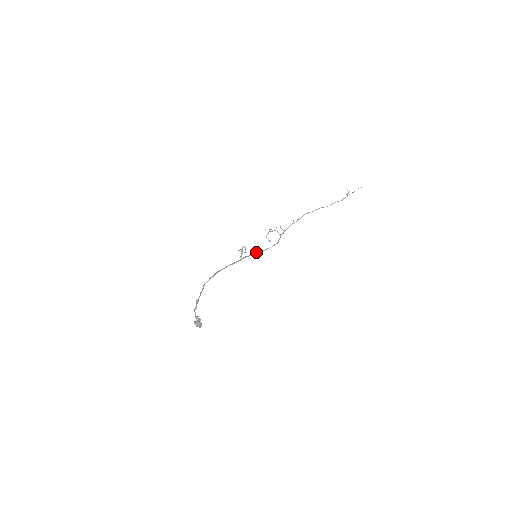
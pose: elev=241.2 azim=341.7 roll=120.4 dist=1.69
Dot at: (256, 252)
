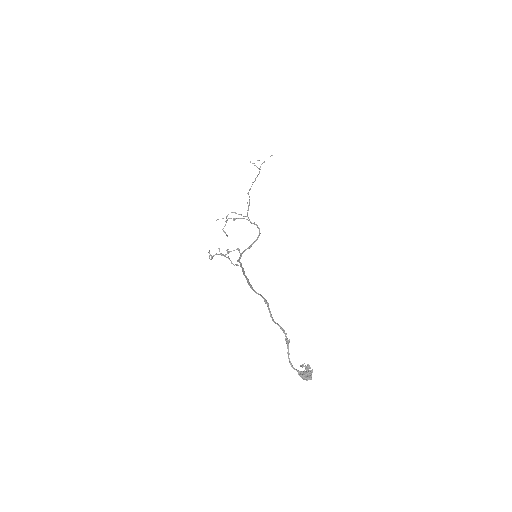
Dot at: (239, 252)
